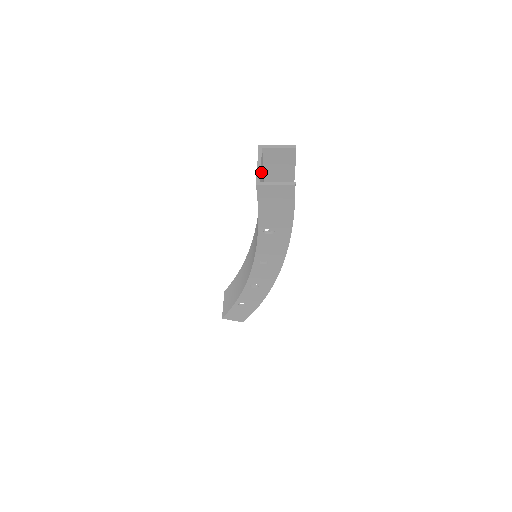
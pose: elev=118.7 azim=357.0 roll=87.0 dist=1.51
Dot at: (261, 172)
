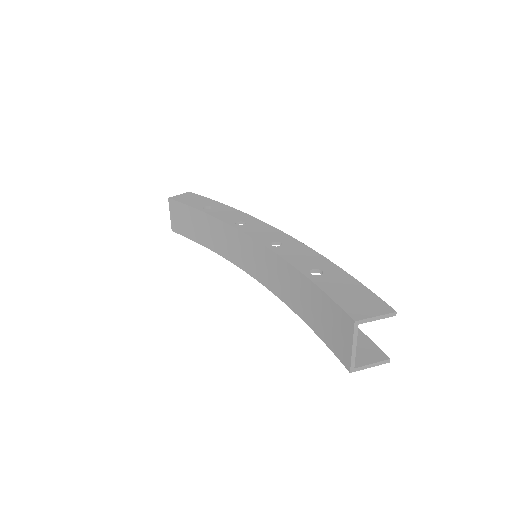
Dot at: (350, 343)
